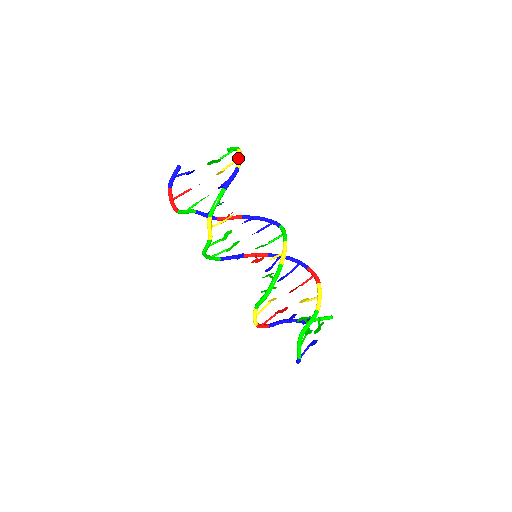
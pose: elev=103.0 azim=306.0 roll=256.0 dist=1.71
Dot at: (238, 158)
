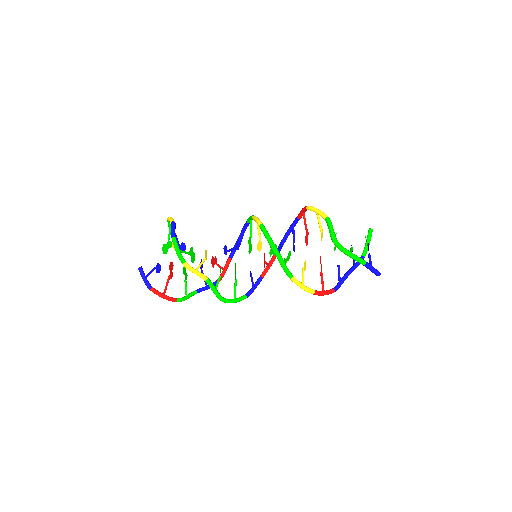
Dot at: (169, 220)
